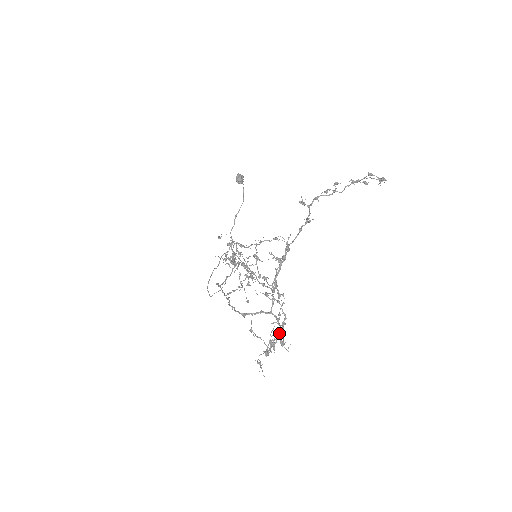
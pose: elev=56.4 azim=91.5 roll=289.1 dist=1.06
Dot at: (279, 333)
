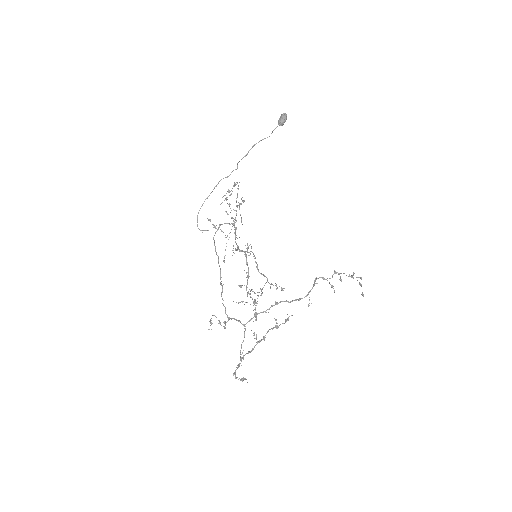
Dot at: occluded
